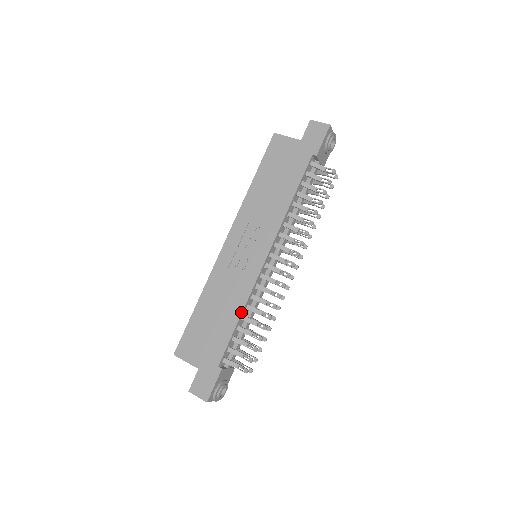
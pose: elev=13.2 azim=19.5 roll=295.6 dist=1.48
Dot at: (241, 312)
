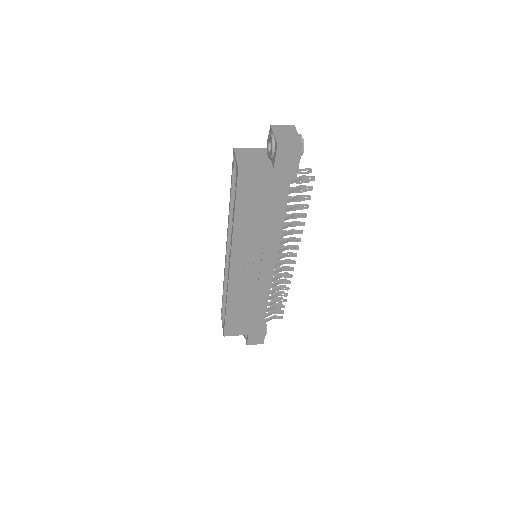
Dot at: (267, 300)
